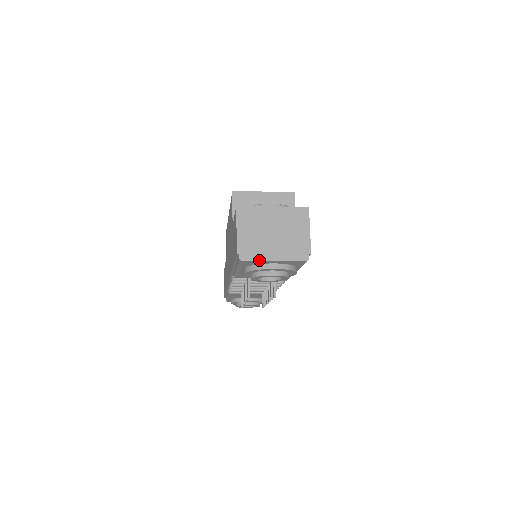
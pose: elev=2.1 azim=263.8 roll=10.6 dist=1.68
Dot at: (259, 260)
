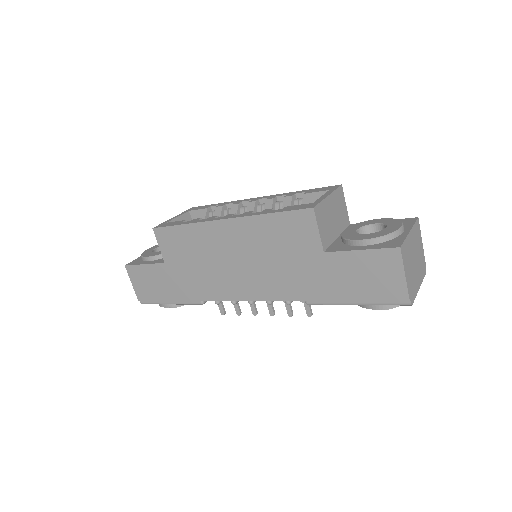
Dot at: (416, 295)
